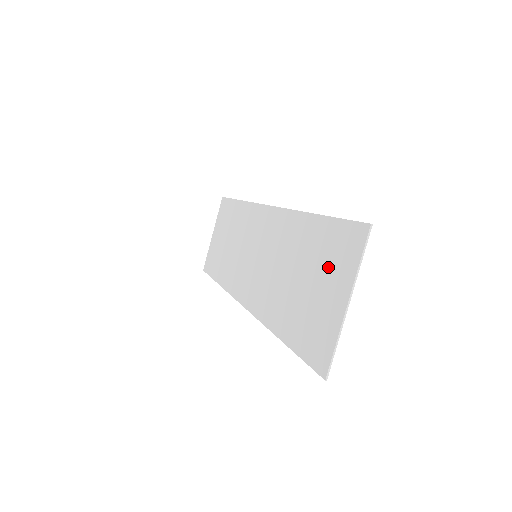
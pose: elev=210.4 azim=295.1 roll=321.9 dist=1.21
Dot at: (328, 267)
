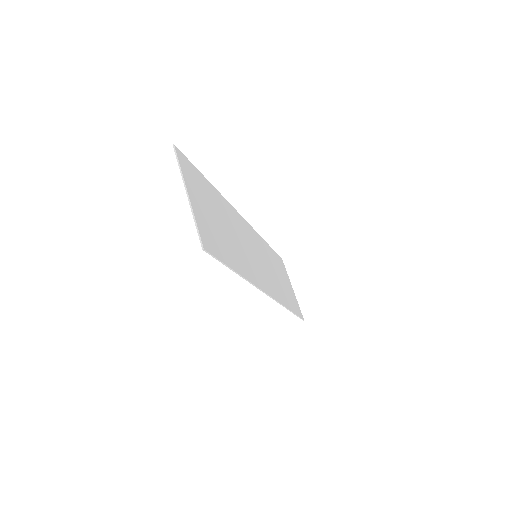
Dot at: (200, 195)
